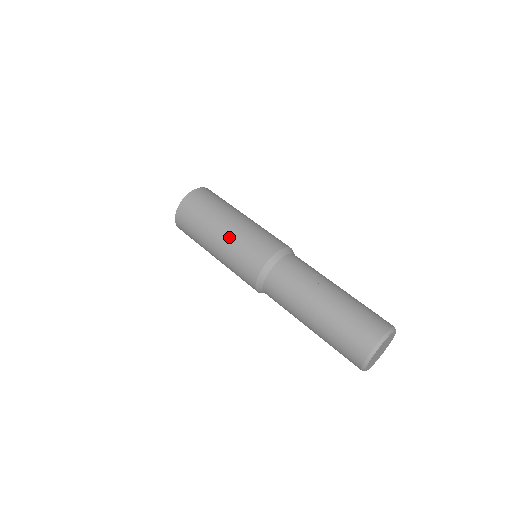
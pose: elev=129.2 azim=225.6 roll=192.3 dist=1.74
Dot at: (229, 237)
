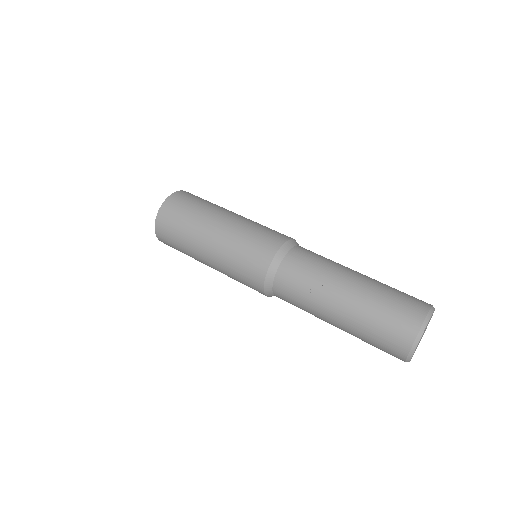
Dot at: (217, 265)
